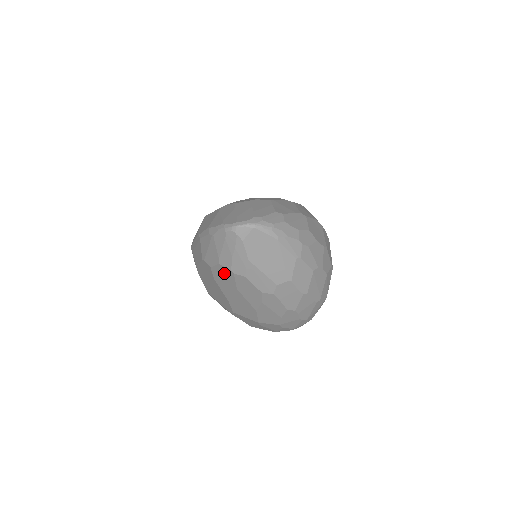
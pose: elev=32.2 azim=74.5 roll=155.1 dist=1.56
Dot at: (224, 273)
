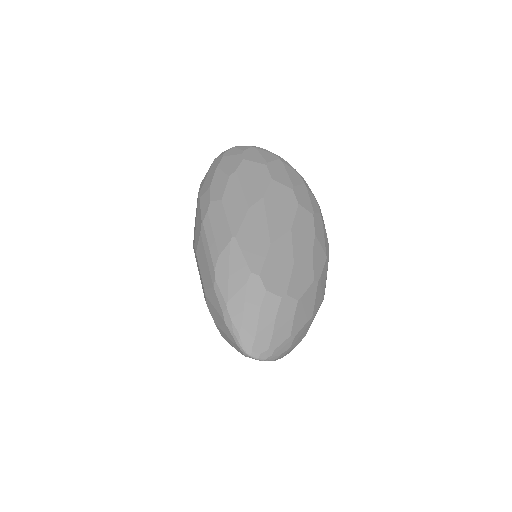
Dot at: occluded
